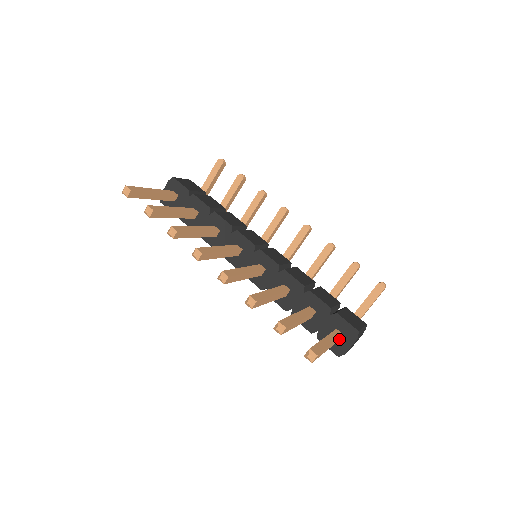
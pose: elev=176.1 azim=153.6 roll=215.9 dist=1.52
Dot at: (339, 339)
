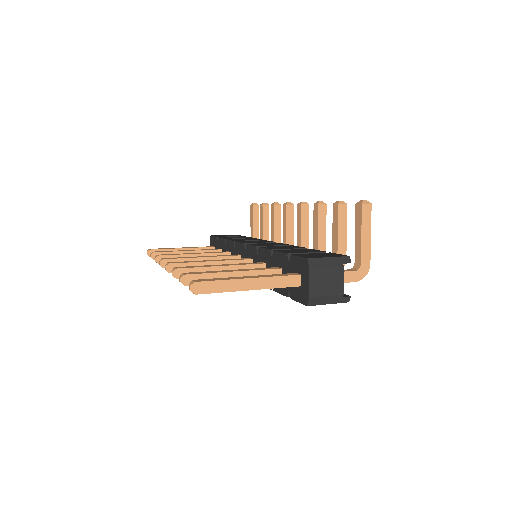
Dot at: (301, 283)
